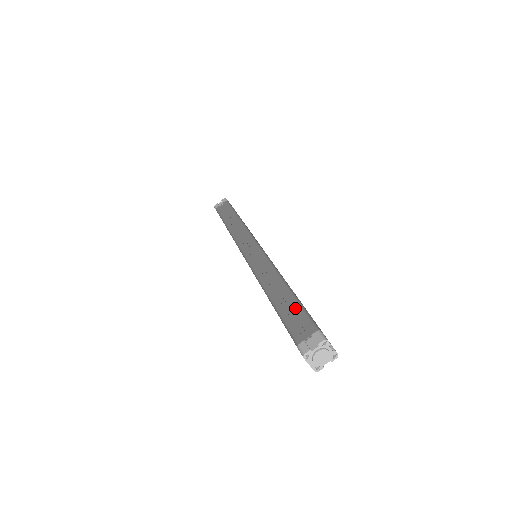
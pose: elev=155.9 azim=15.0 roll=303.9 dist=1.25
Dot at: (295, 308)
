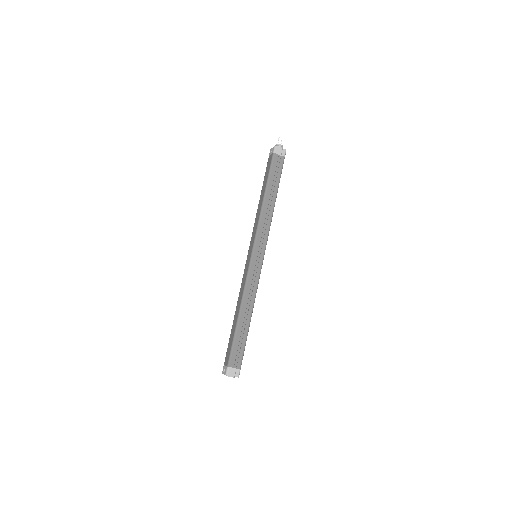
Dot at: (243, 343)
